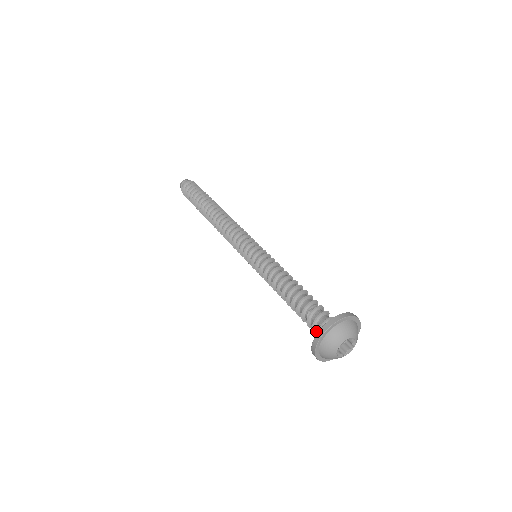
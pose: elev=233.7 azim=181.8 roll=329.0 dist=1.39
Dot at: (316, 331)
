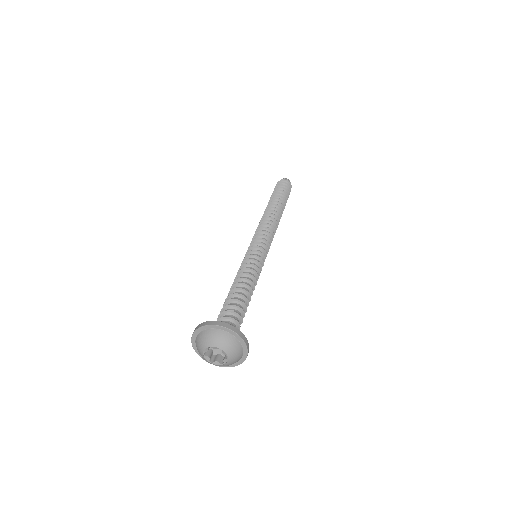
Dot at: occluded
